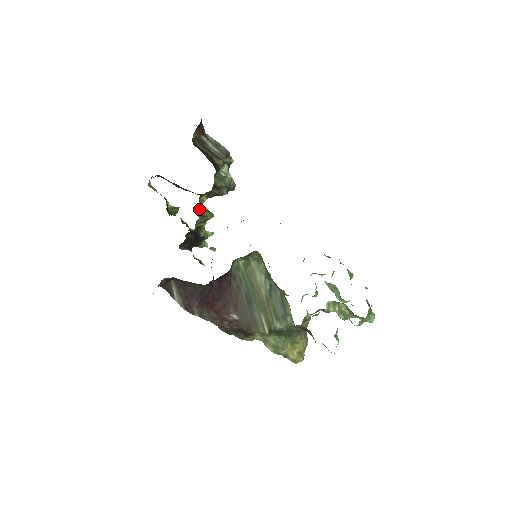
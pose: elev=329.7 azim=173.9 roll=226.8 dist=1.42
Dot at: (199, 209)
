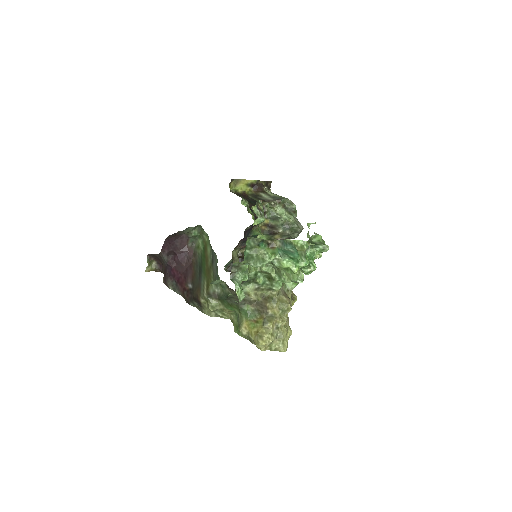
Dot at: occluded
